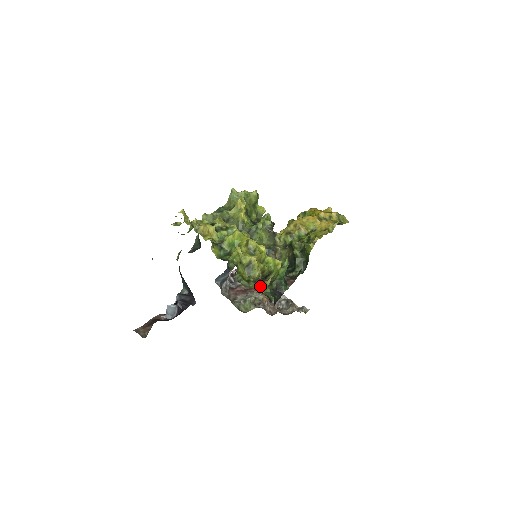
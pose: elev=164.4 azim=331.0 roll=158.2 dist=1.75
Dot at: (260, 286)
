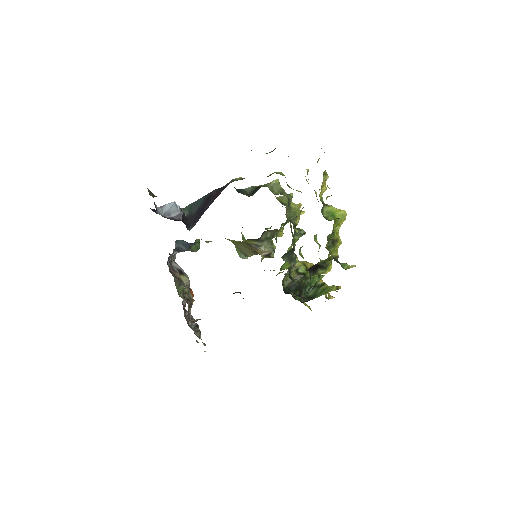
Dot at: (339, 263)
